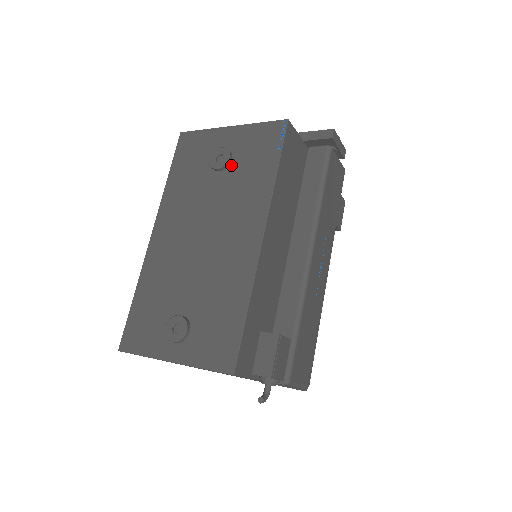
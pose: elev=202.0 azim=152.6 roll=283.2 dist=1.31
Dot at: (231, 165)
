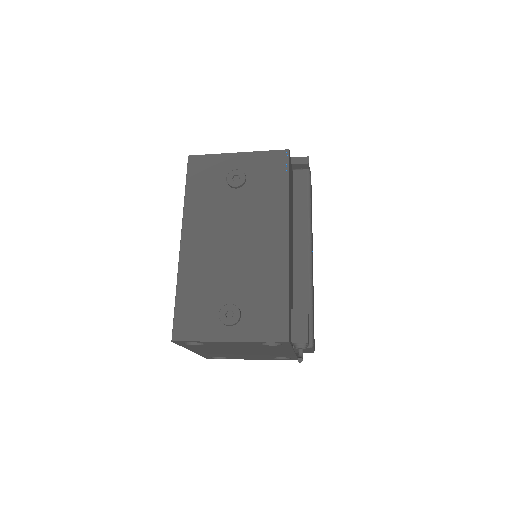
Dot at: (247, 184)
